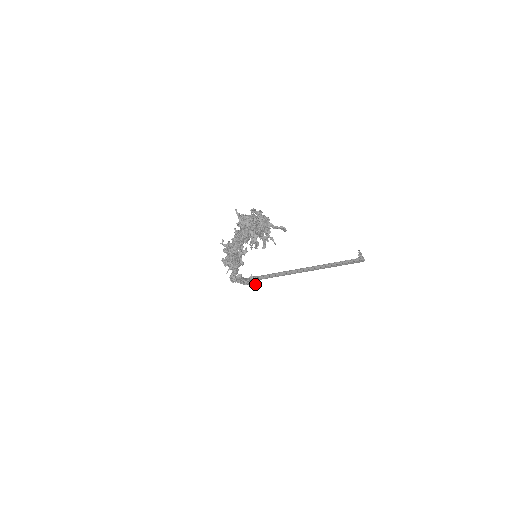
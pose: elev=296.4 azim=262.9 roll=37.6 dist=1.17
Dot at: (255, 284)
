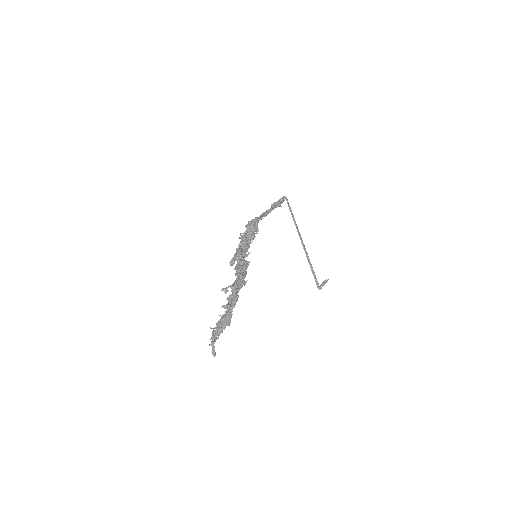
Dot at: occluded
